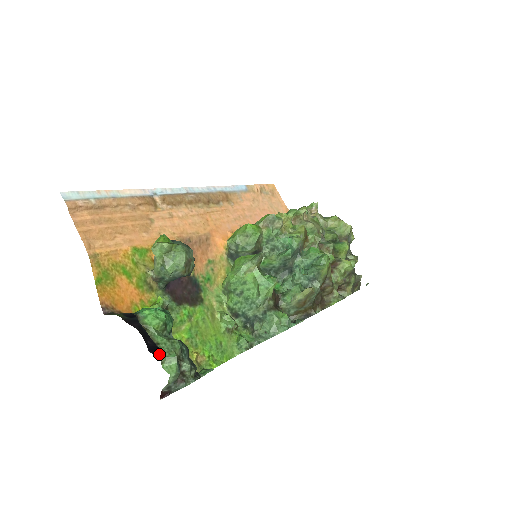
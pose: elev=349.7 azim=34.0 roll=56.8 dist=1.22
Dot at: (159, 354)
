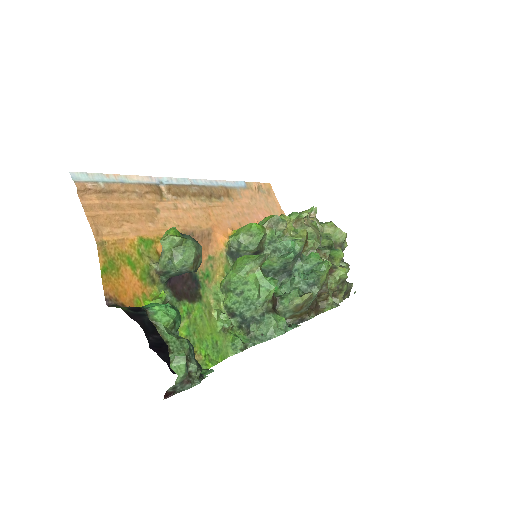
Dot at: (160, 351)
